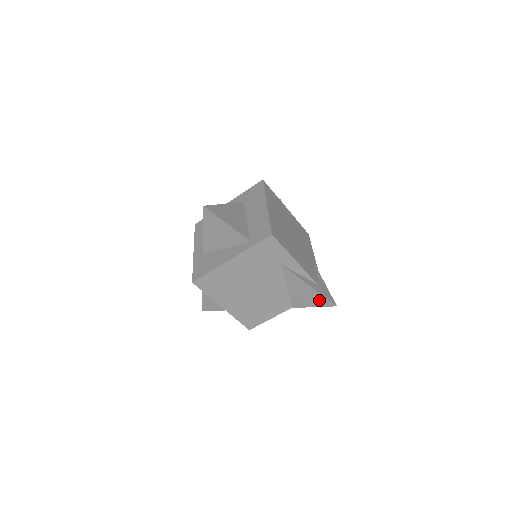
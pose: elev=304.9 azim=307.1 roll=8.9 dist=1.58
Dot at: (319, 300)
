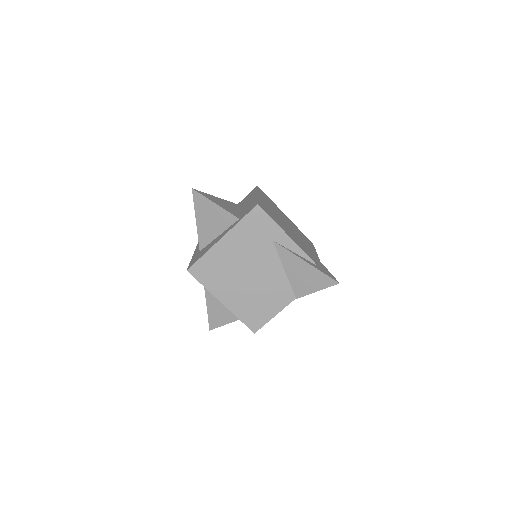
Dot at: (320, 280)
